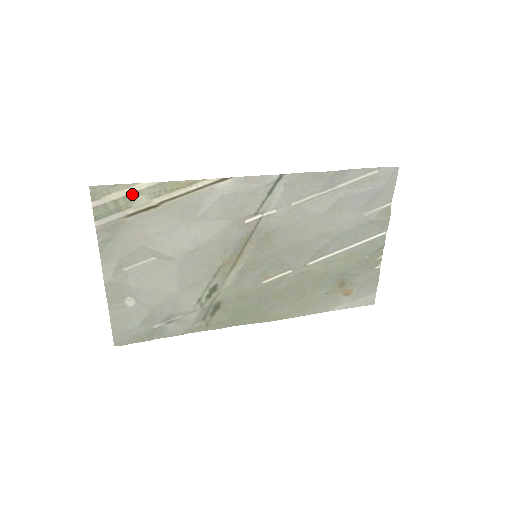
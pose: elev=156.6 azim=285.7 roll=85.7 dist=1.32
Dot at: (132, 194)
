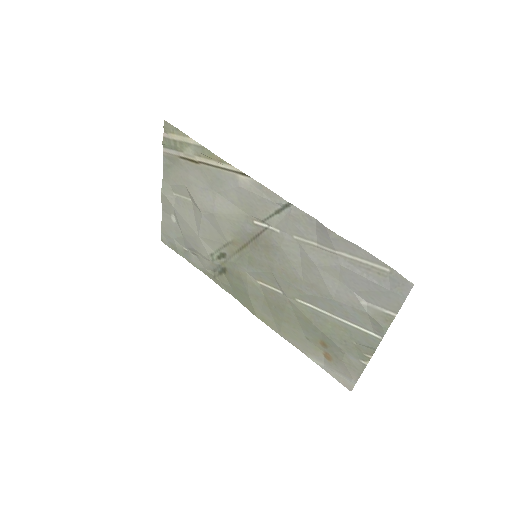
Dot at: (185, 143)
